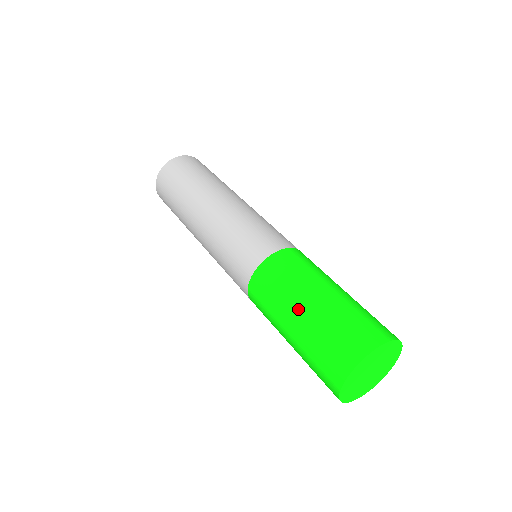
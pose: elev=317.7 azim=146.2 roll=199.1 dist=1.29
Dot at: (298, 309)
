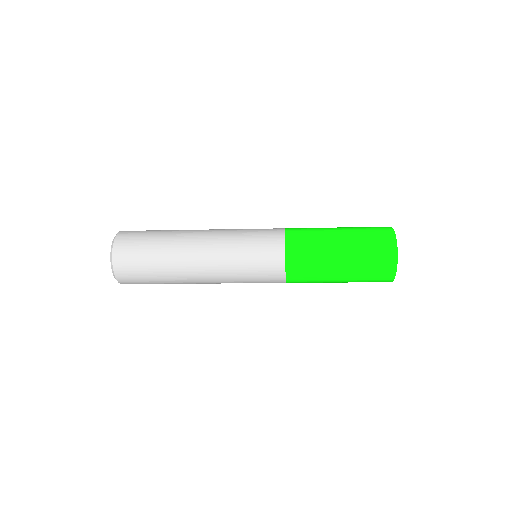
Dot at: (337, 243)
